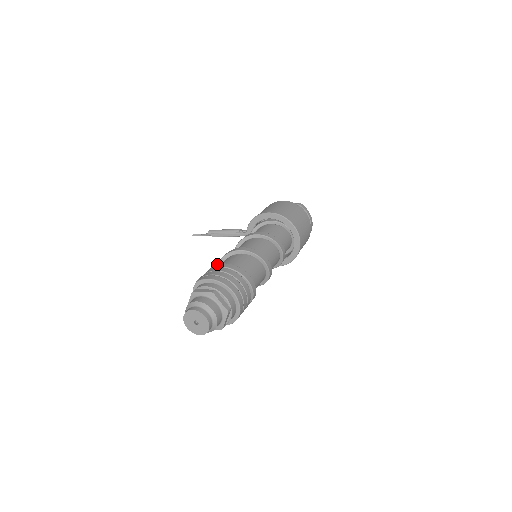
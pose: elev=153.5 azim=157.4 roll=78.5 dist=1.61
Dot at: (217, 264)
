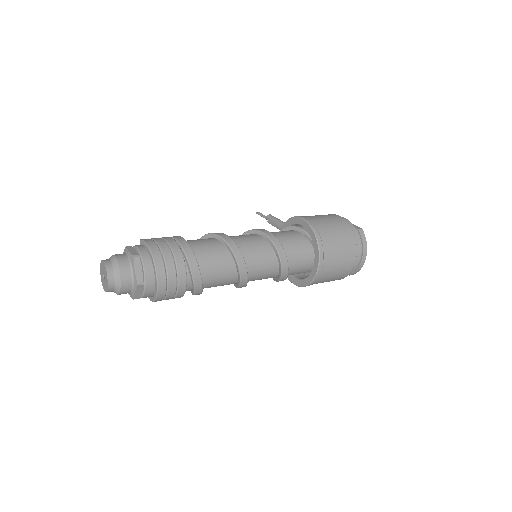
Dot at: occluded
